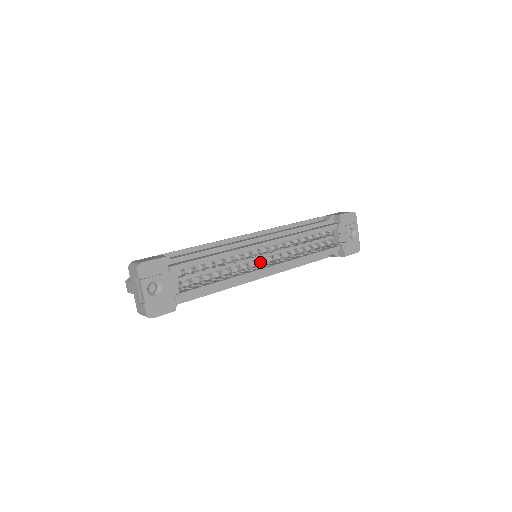
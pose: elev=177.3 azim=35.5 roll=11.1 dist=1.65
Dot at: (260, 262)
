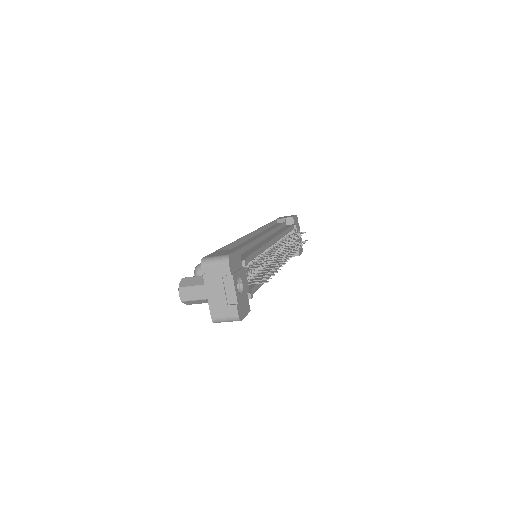
Dot at: occluded
